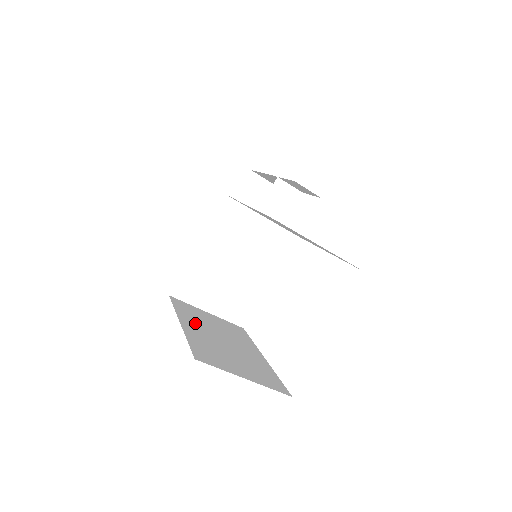
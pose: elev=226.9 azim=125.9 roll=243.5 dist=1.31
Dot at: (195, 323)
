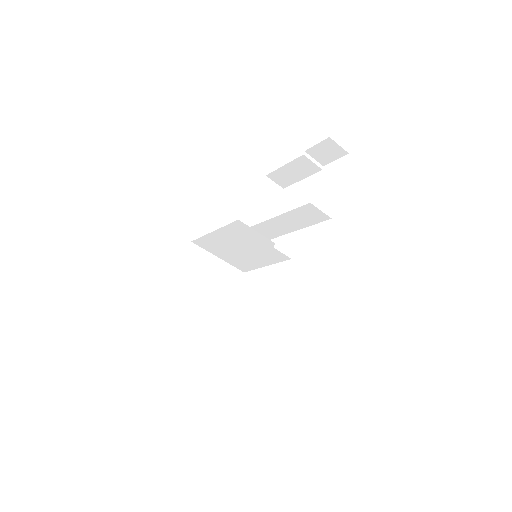
Dot at: (188, 283)
